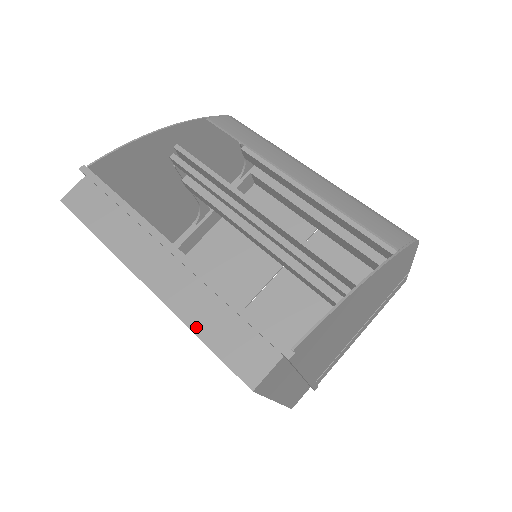
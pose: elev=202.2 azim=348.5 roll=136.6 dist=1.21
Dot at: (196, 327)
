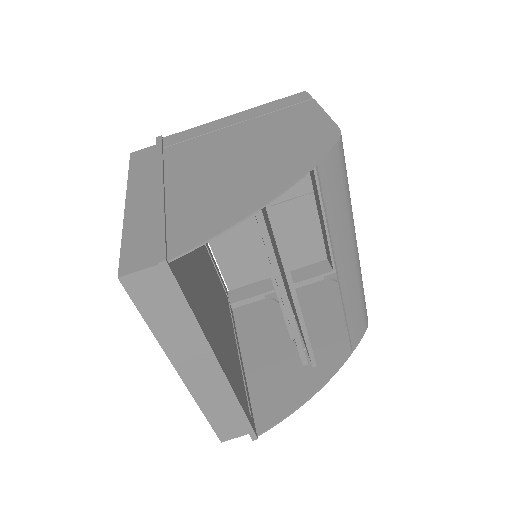
Dot at: (206, 410)
